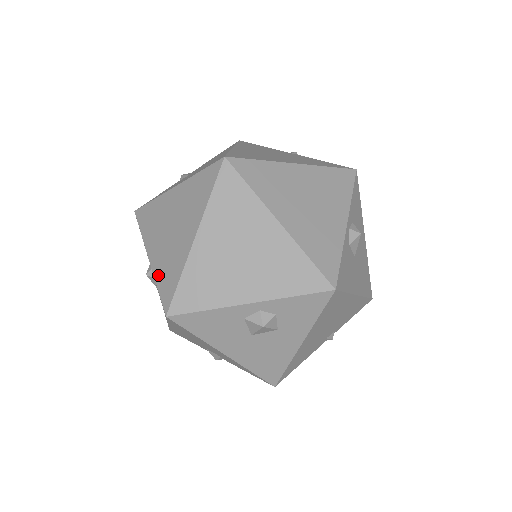
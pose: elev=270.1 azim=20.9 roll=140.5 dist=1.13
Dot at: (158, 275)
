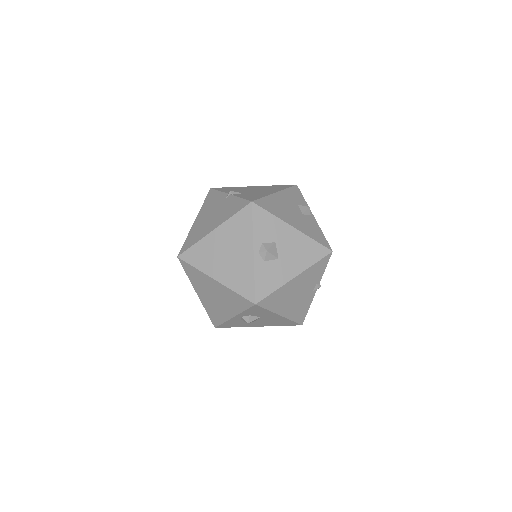
Dot at: occluded
